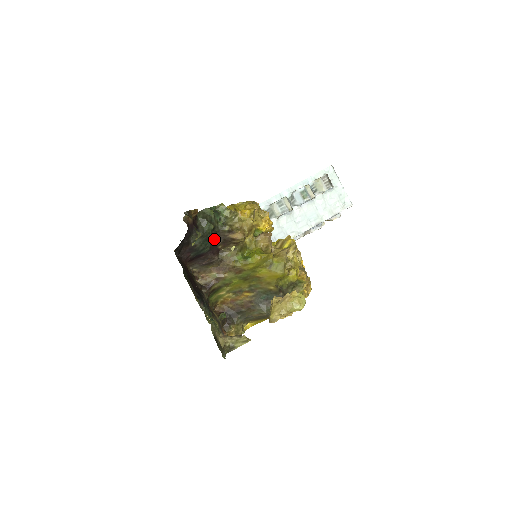
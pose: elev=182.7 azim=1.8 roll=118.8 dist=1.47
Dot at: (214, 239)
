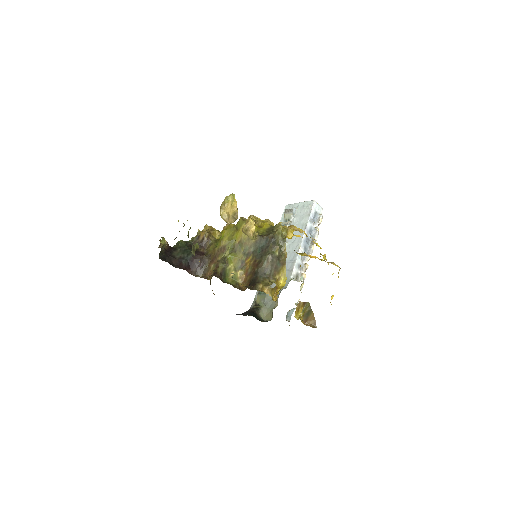
Dot at: occluded
